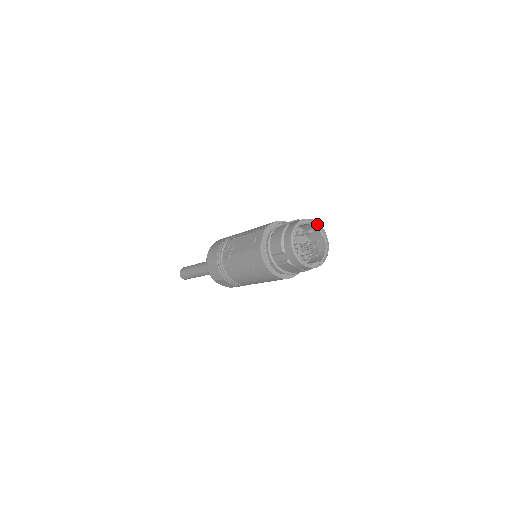
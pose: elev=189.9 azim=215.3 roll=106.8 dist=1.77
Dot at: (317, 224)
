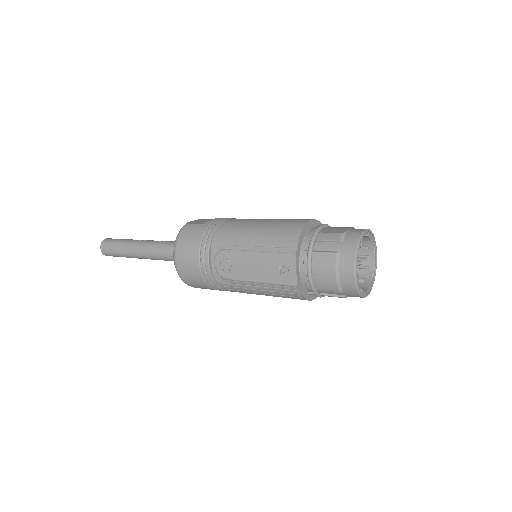
Dot at: (367, 232)
